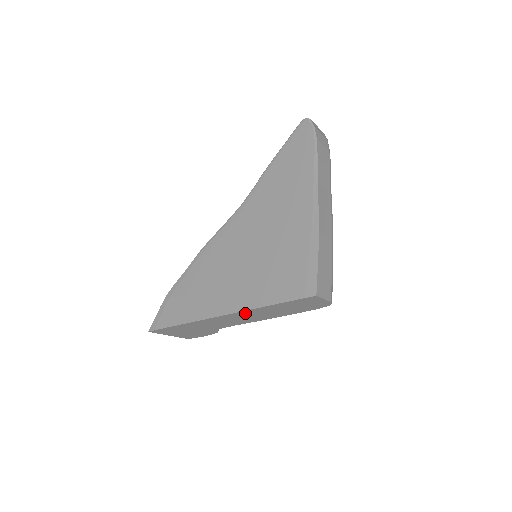
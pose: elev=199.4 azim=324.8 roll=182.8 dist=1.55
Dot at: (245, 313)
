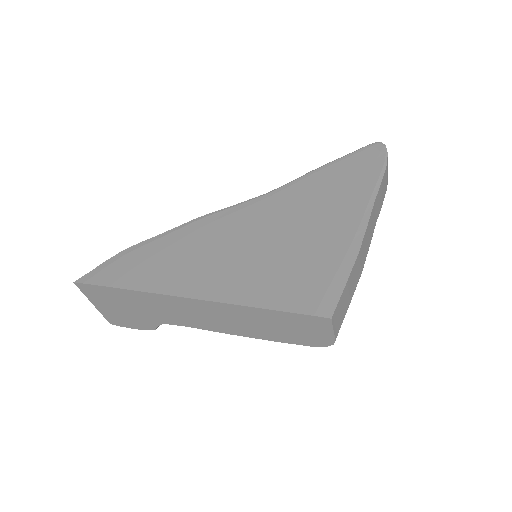
Dot at: (219, 308)
